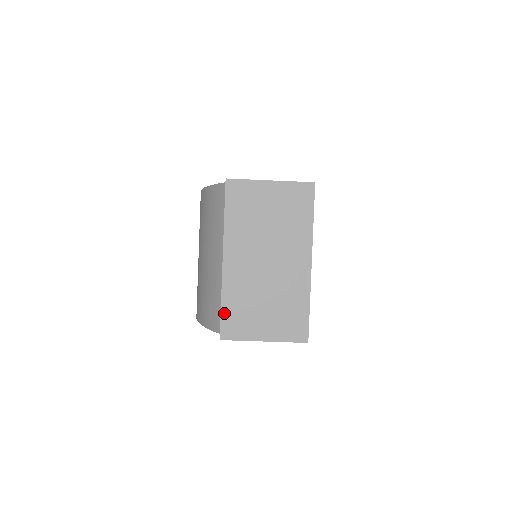
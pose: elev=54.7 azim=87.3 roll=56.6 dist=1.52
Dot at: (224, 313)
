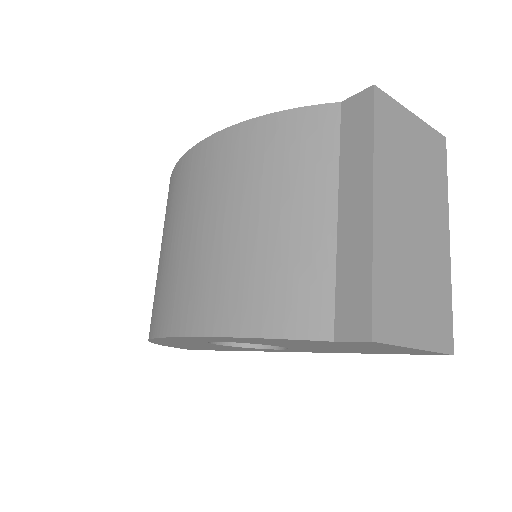
Dot at: (376, 293)
